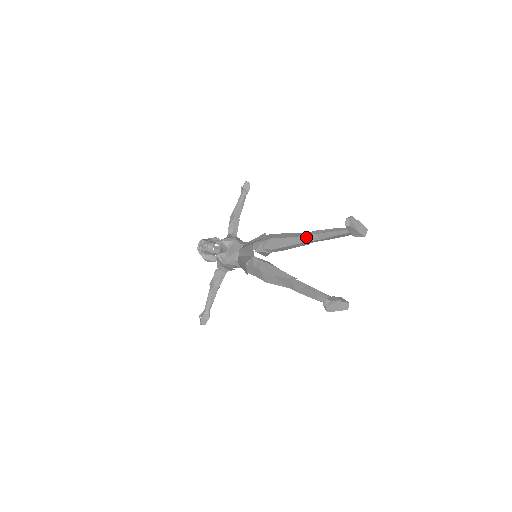
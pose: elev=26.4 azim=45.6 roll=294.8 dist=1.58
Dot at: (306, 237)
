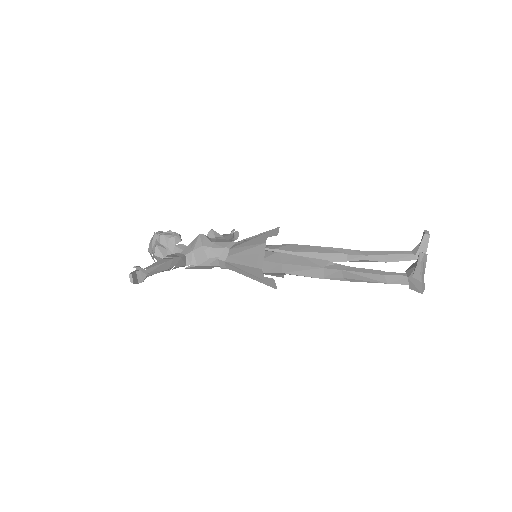
Dot at: (347, 250)
